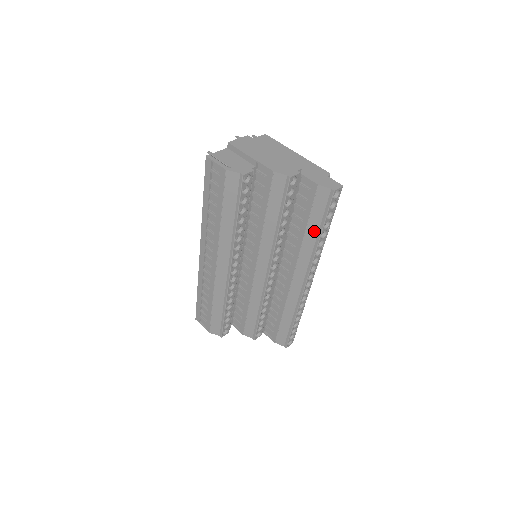
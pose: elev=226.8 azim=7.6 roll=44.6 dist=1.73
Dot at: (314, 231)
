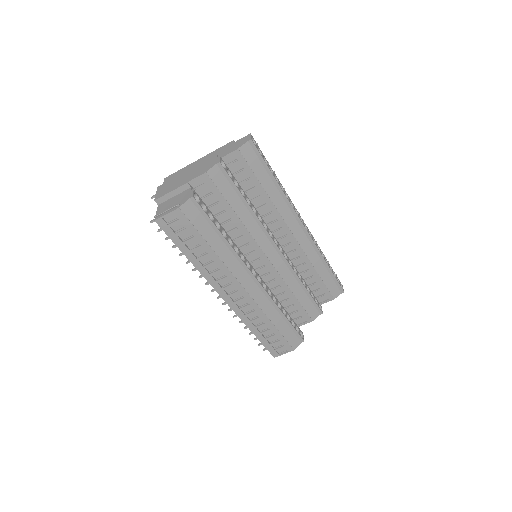
Dot at: (269, 184)
